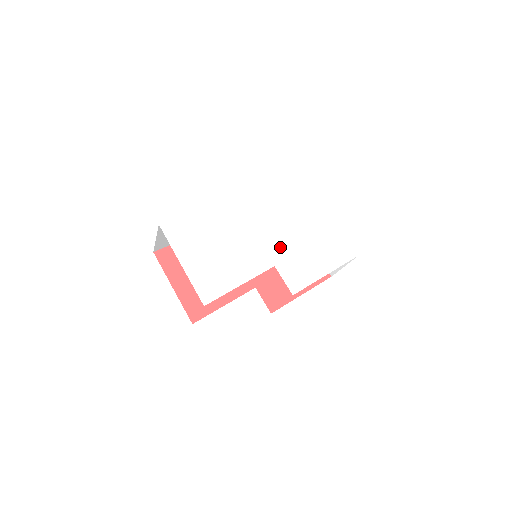
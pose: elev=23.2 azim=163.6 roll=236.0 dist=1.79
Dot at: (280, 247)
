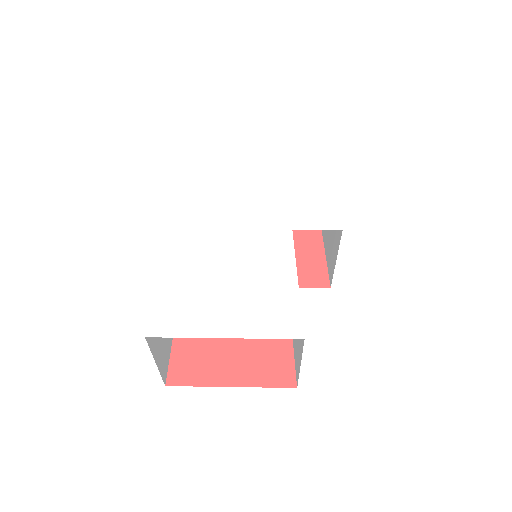
Dot at: (270, 212)
